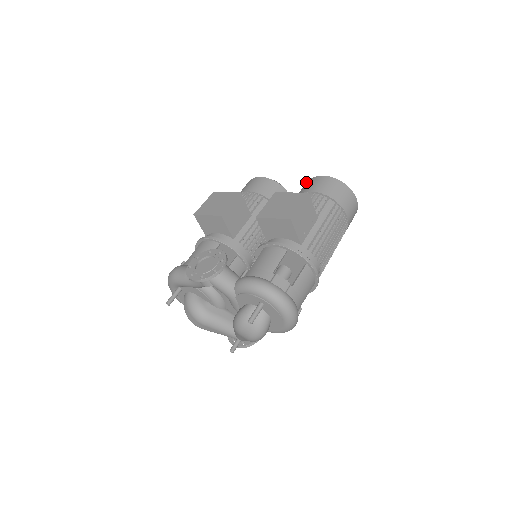
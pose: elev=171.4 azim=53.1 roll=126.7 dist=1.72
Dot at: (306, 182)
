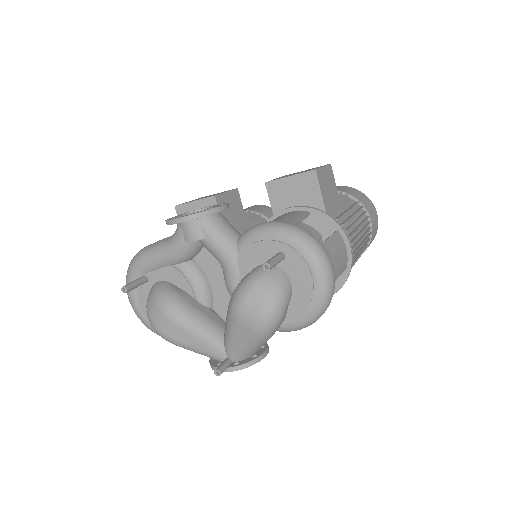
Dot at: occluded
